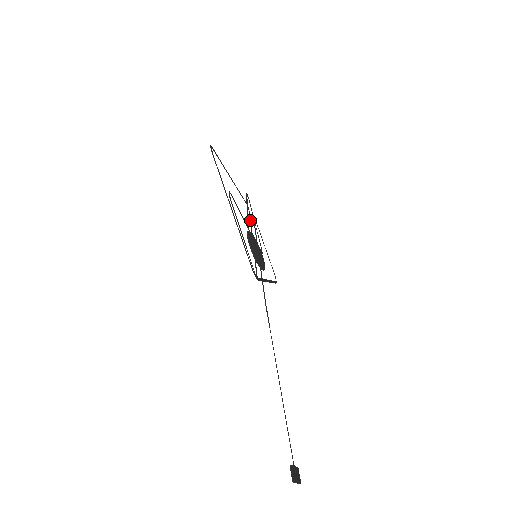
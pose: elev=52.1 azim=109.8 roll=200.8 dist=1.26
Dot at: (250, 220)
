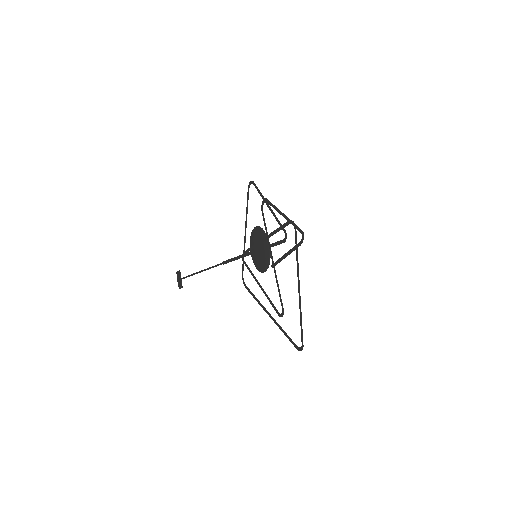
Dot at: occluded
